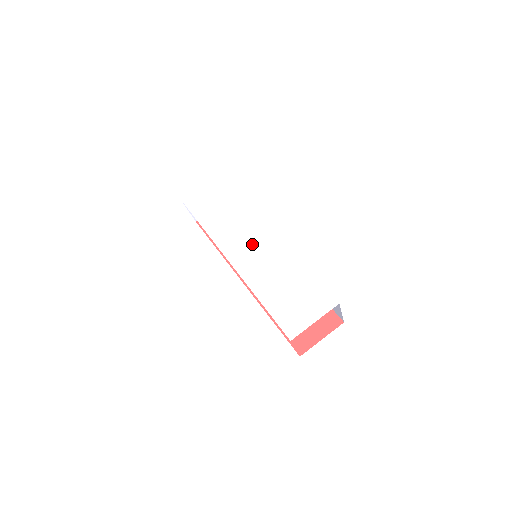
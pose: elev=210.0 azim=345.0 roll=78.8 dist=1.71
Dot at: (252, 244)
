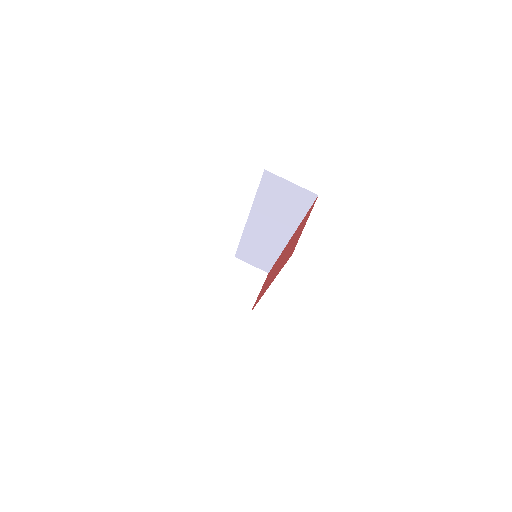
Dot at: occluded
